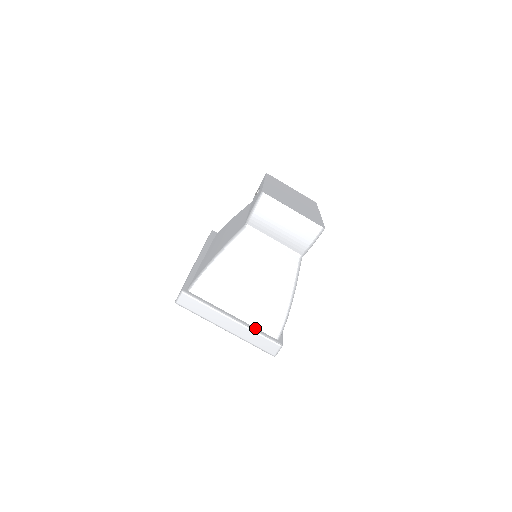
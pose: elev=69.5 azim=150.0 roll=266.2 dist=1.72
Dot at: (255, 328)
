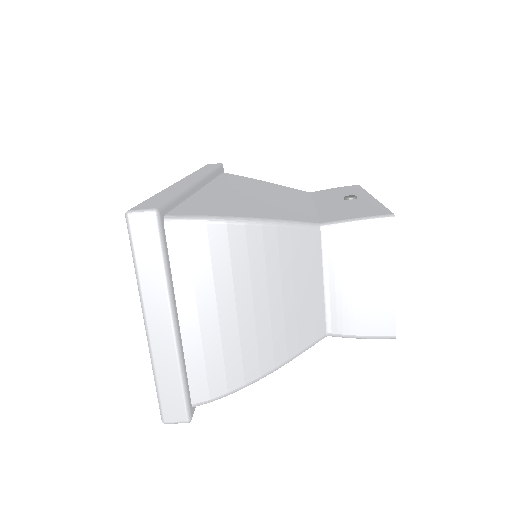
Dot at: (185, 364)
